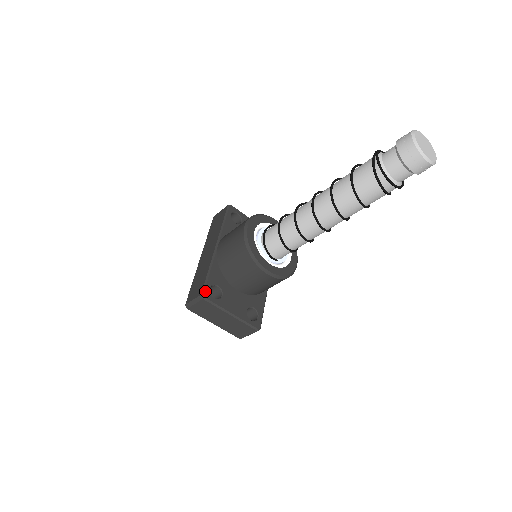
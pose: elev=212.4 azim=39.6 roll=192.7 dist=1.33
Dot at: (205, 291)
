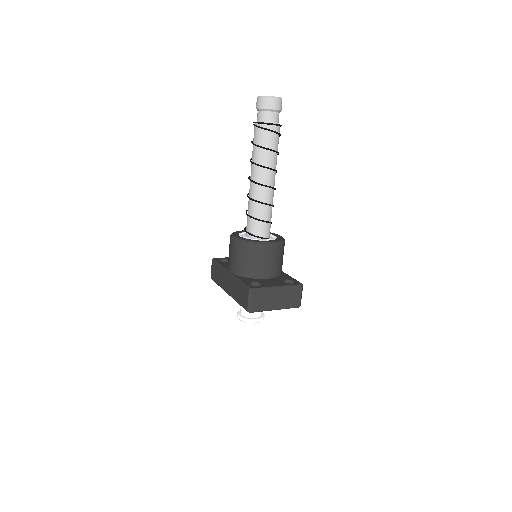
Dot at: (249, 287)
